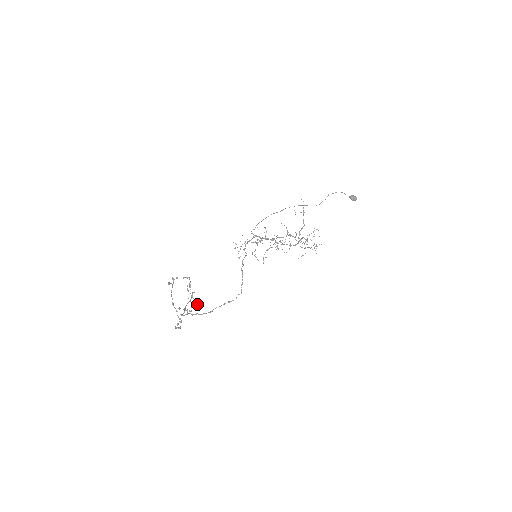
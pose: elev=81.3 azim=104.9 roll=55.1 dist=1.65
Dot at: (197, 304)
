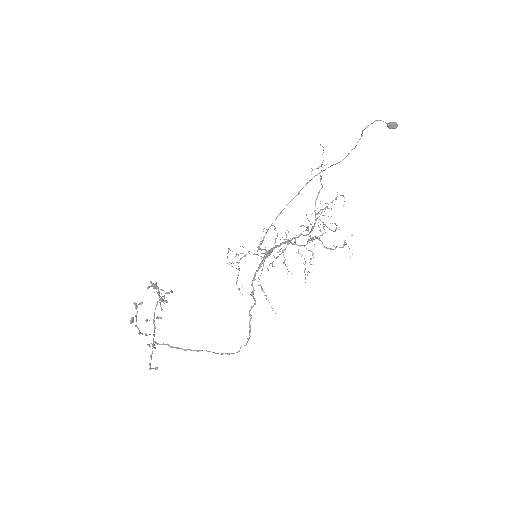
Dot at: (166, 293)
